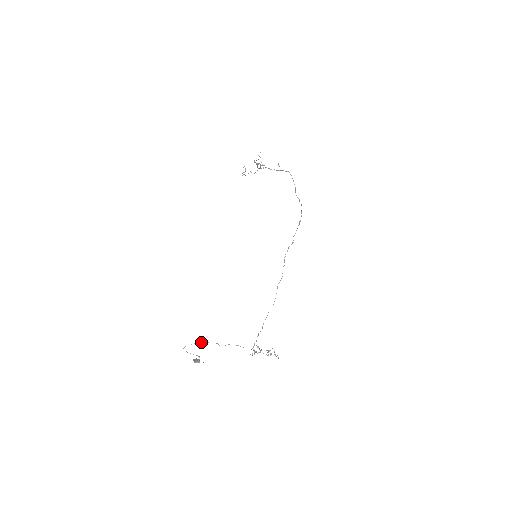
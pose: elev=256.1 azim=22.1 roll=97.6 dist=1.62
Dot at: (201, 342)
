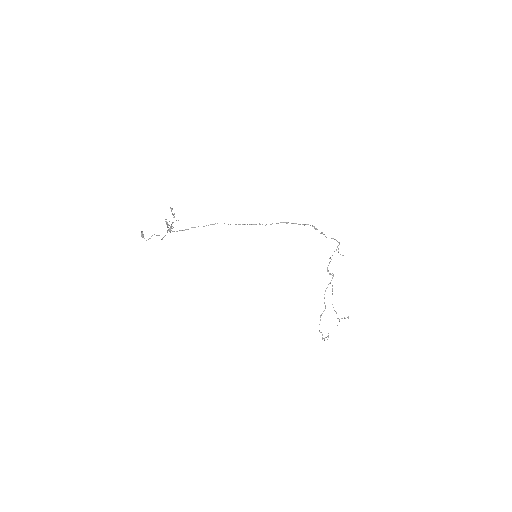
Dot at: occluded
